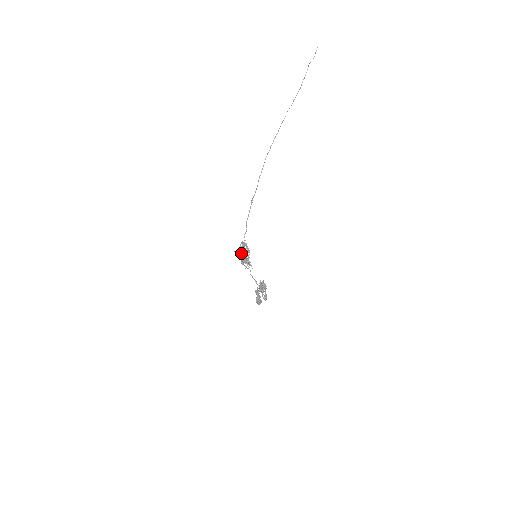
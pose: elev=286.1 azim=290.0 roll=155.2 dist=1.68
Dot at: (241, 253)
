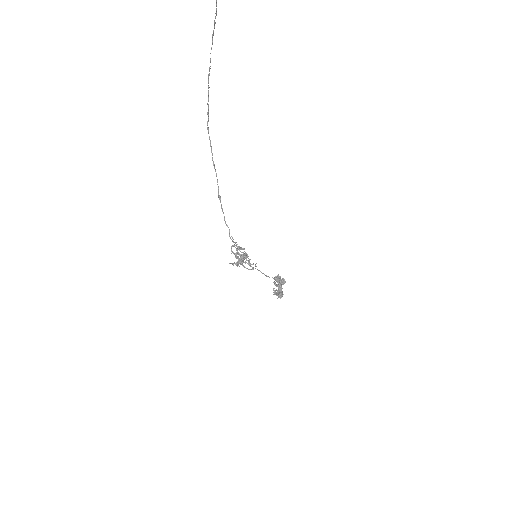
Dot at: (236, 258)
